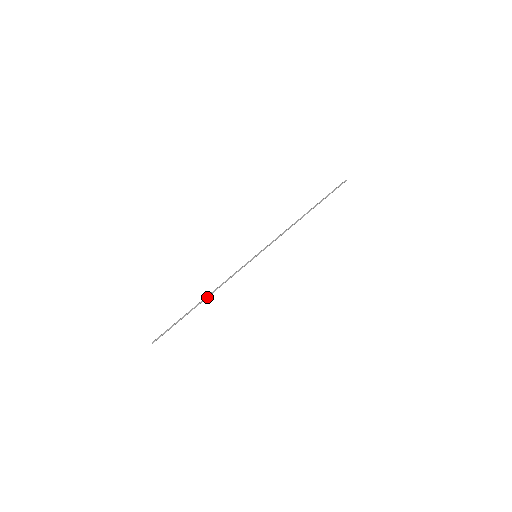
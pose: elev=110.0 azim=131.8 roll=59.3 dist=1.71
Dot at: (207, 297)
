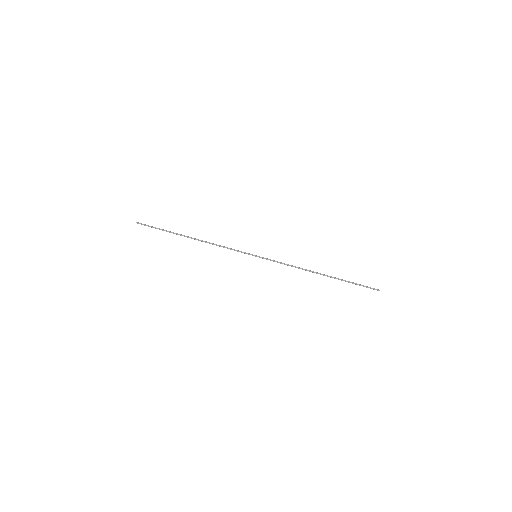
Dot at: (197, 239)
